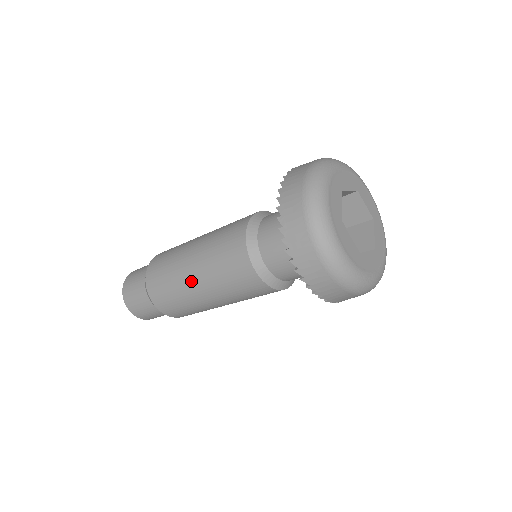
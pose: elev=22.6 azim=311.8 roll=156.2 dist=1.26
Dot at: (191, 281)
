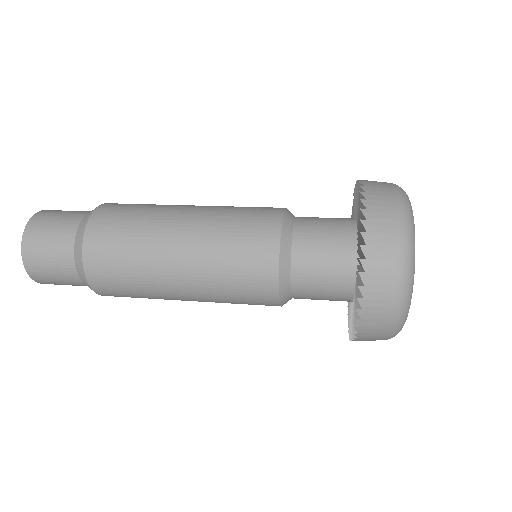
Dot at: (176, 291)
